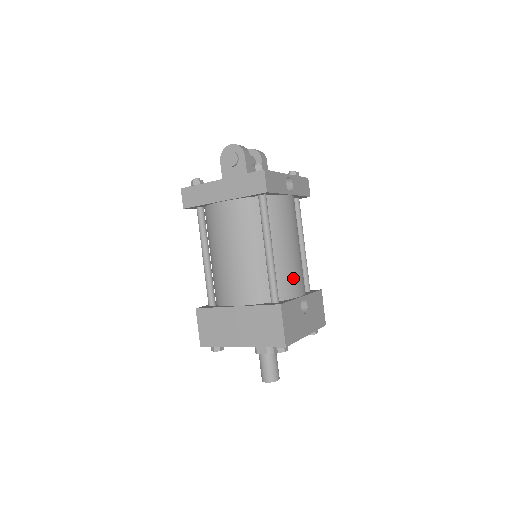
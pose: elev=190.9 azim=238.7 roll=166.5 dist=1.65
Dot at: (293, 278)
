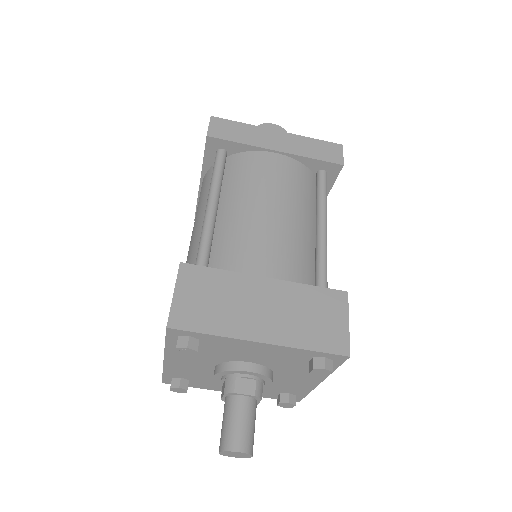
Dot at: occluded
